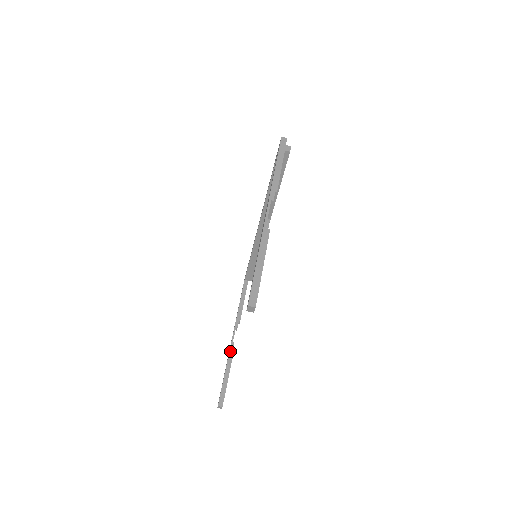
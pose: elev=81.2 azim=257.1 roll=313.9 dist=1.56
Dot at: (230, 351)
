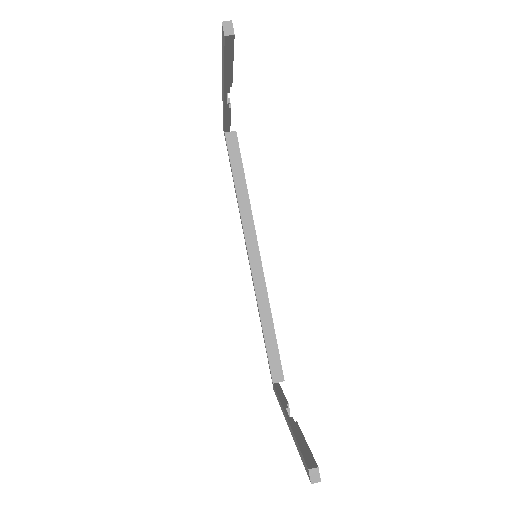
Dot at: (291, 424)
